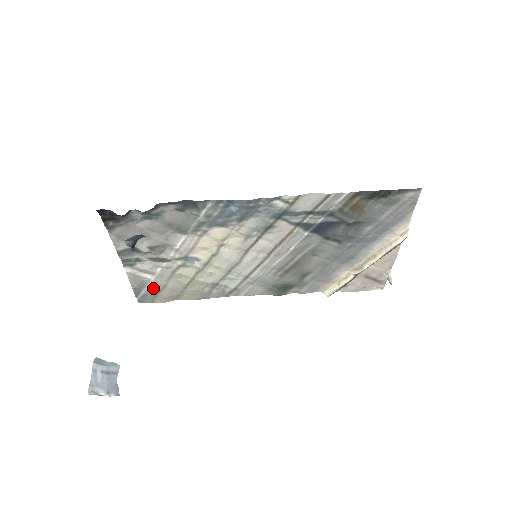
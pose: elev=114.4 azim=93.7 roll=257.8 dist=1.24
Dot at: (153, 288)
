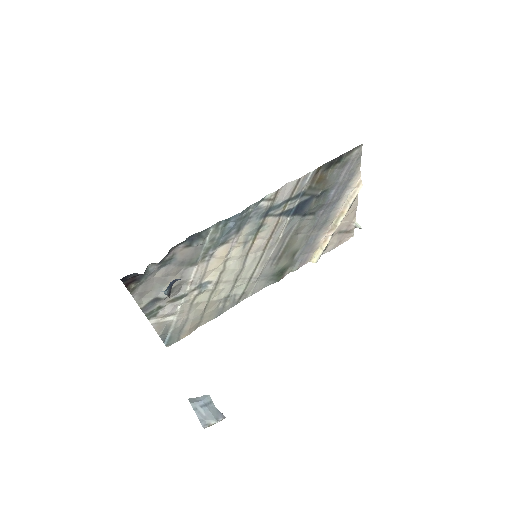
Dot at: (177, 327)
